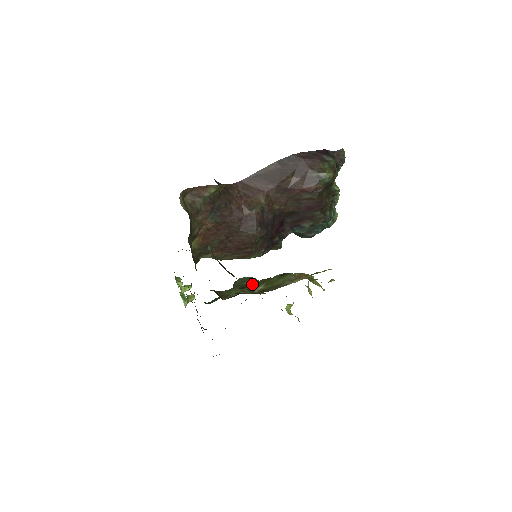
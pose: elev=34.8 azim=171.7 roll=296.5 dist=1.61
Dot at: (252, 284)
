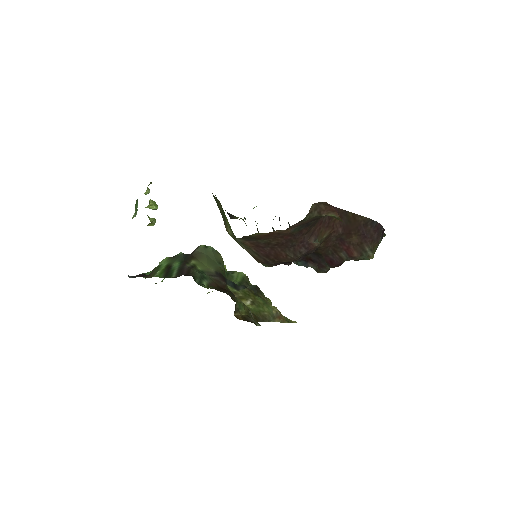
Dot at: (236, 285)
